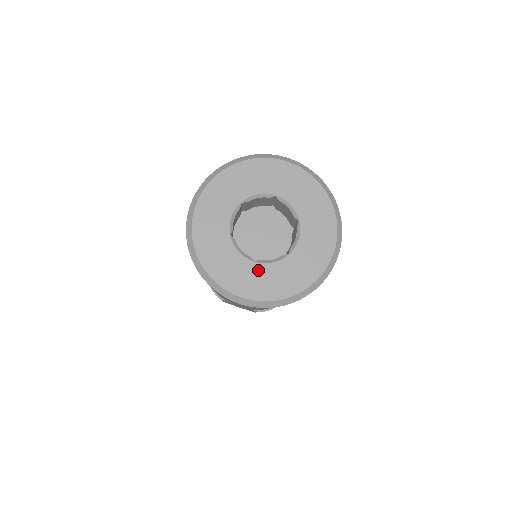
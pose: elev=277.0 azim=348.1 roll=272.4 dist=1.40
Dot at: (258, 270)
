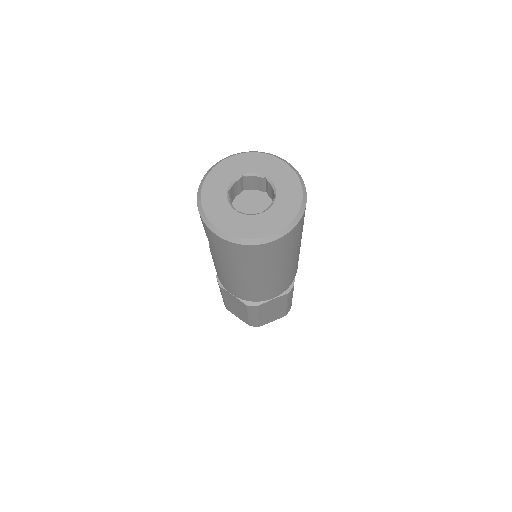
Dot at: (237, 217)
